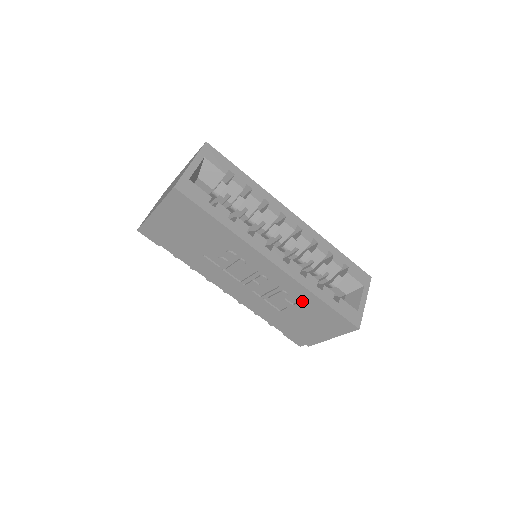
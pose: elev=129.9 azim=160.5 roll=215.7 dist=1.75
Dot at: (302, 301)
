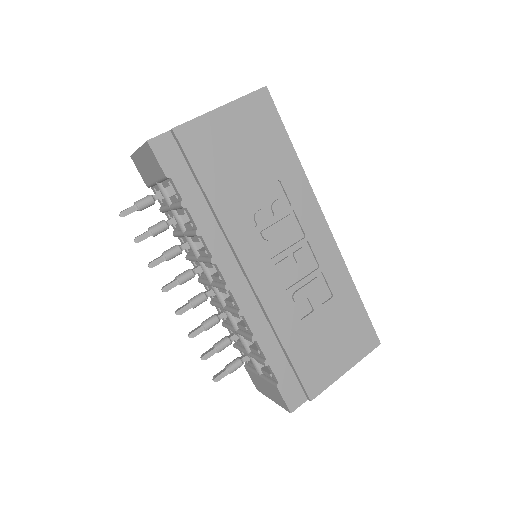
Dot at: (336, 295)
